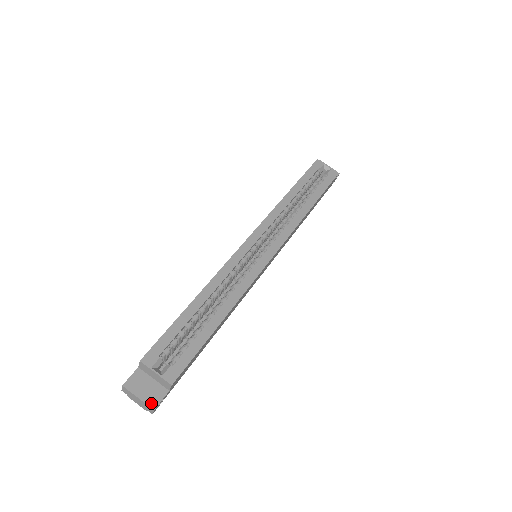
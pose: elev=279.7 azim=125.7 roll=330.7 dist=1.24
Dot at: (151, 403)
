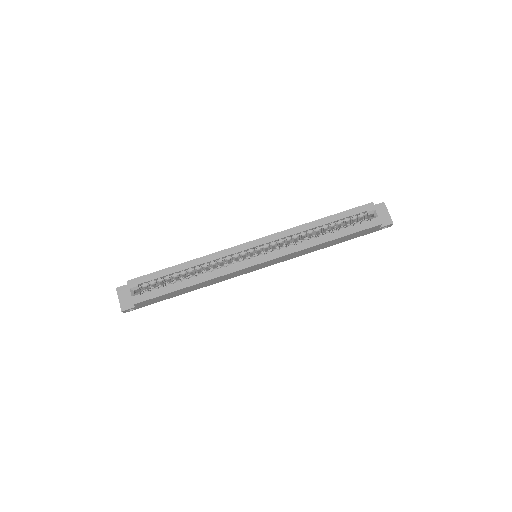
Dot at: (123, 307)
